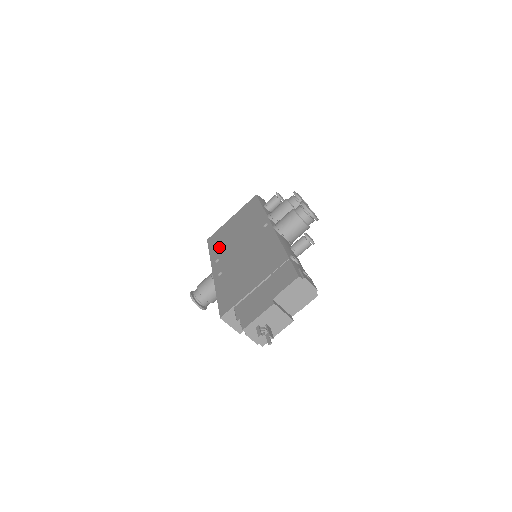
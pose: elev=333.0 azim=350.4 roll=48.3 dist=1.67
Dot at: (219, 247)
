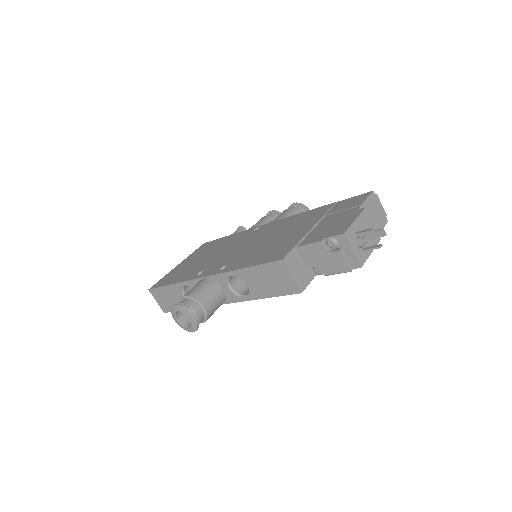
Dot at: (187, 273)
